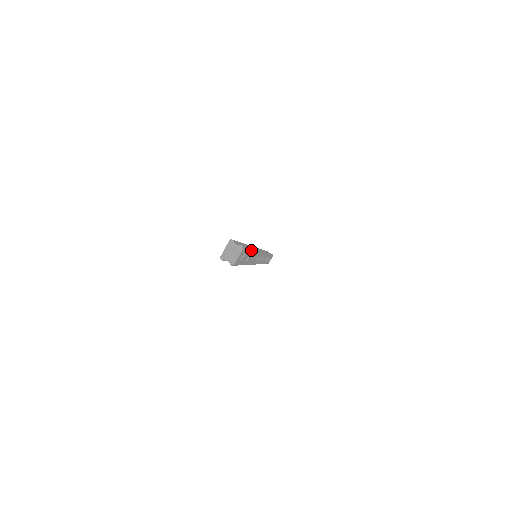
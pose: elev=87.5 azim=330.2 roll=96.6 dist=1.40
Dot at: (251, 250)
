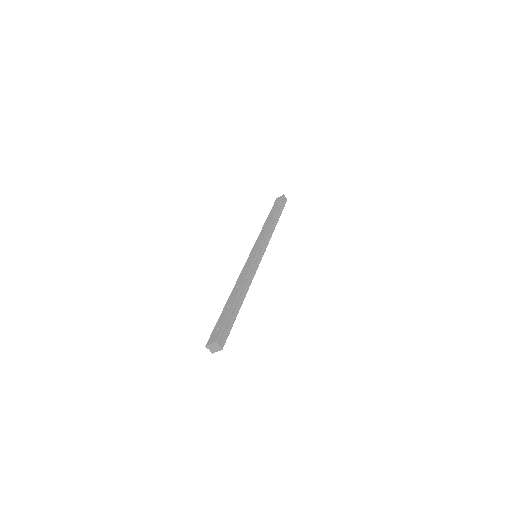
Dot at: occluded
